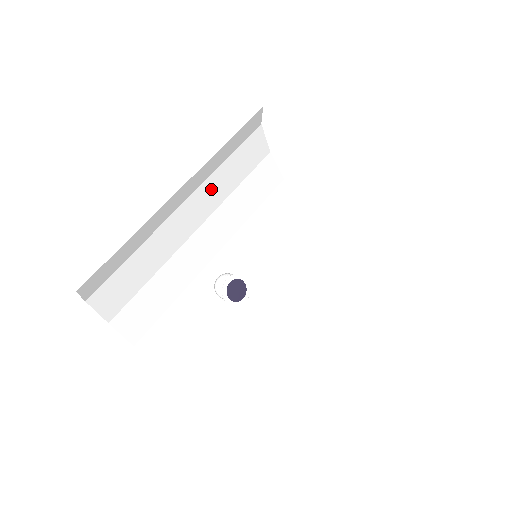
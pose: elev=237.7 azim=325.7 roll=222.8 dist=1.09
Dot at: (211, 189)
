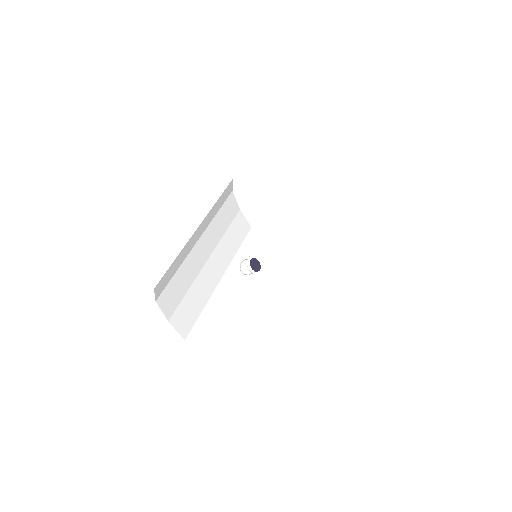
Dot at: (212, 231)
